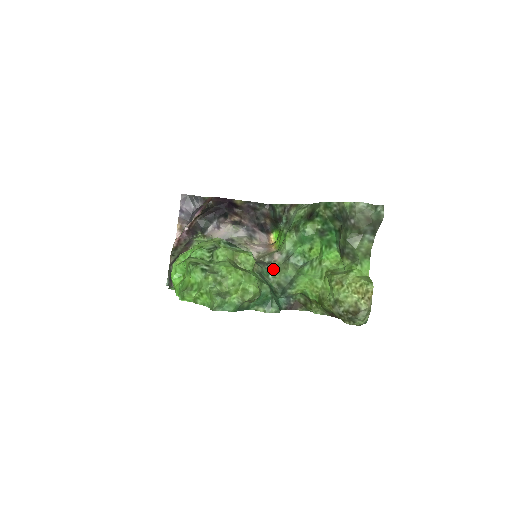
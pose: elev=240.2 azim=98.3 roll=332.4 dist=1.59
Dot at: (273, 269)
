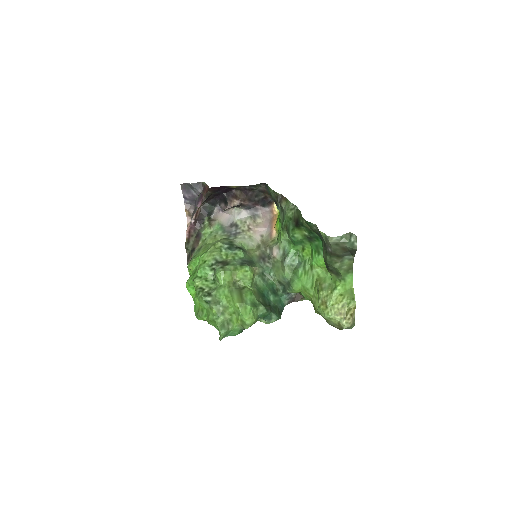
Dot at: (273, 266)
